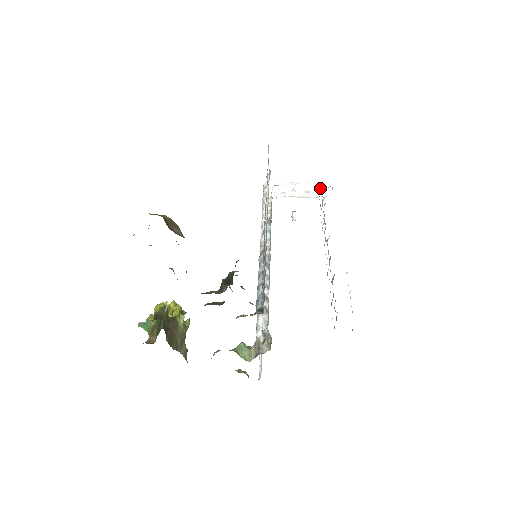
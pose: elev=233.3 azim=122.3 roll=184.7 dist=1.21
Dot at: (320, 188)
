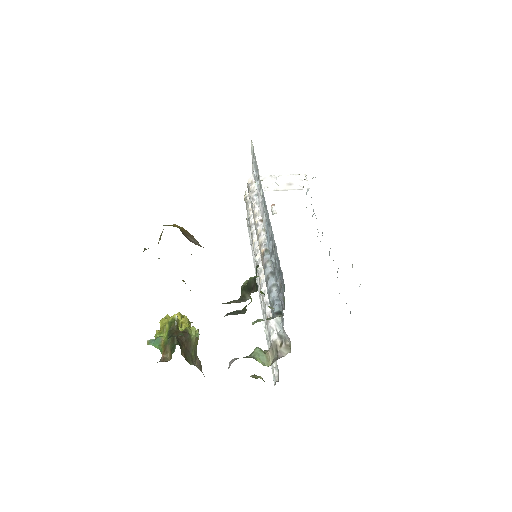
Dot at: (301, 179)
